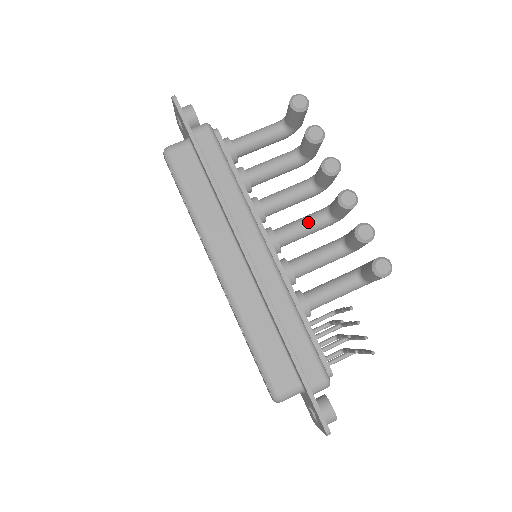
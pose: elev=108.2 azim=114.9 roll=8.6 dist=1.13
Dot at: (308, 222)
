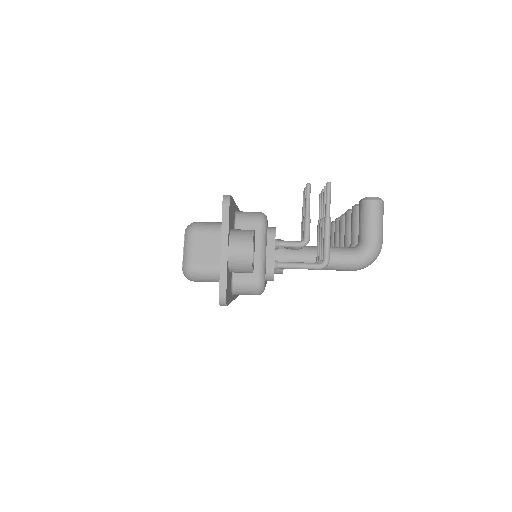
Dot at: occluded
